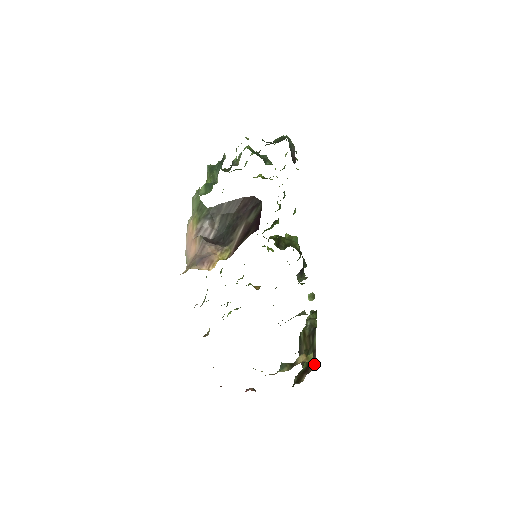
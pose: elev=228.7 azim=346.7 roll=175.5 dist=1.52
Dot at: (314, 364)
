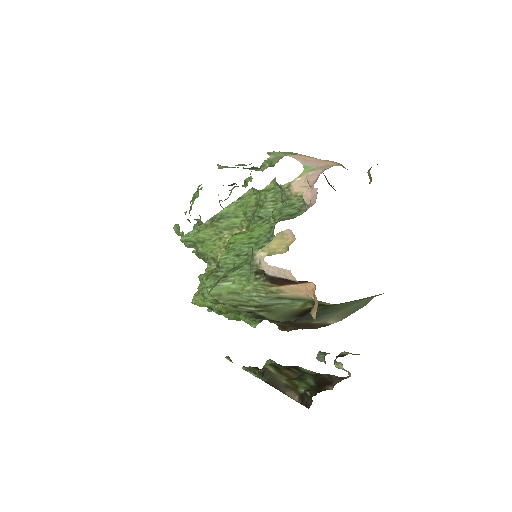
Dot at: occluded
